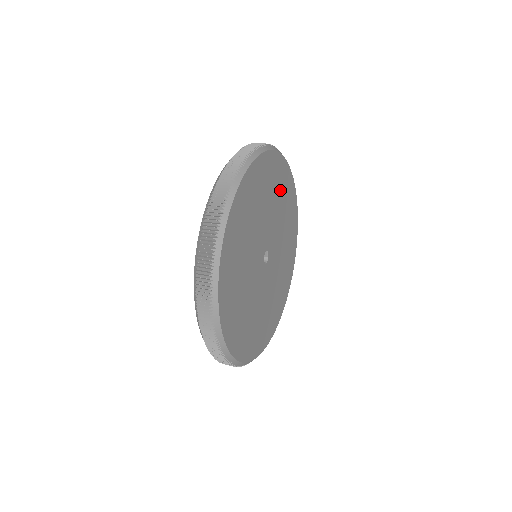
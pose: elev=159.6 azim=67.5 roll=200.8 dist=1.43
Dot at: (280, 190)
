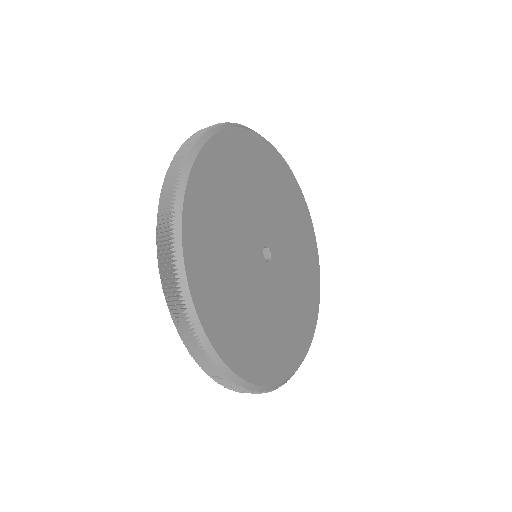
Dot at: (277, 184)
